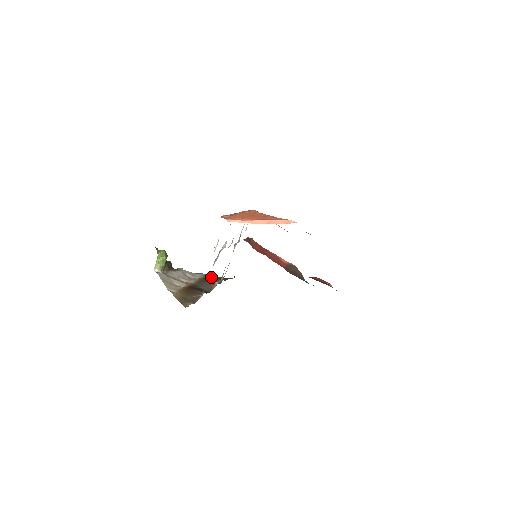
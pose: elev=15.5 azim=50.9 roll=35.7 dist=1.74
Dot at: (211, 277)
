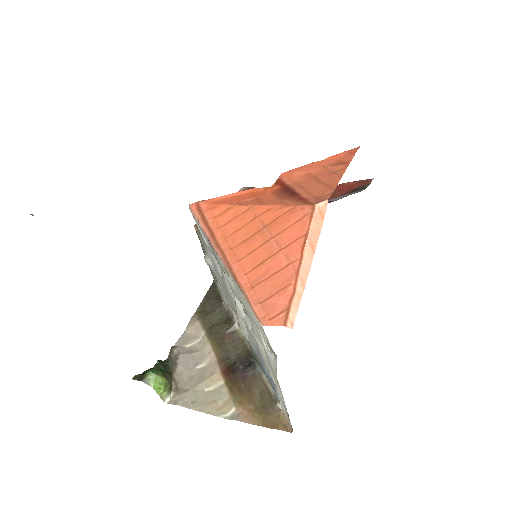
Dot at: (209, 316)
